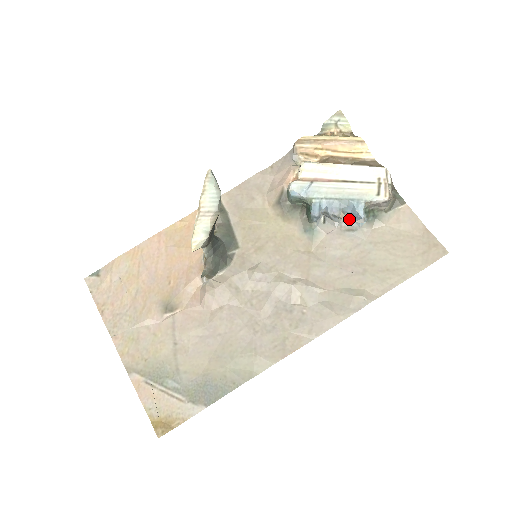
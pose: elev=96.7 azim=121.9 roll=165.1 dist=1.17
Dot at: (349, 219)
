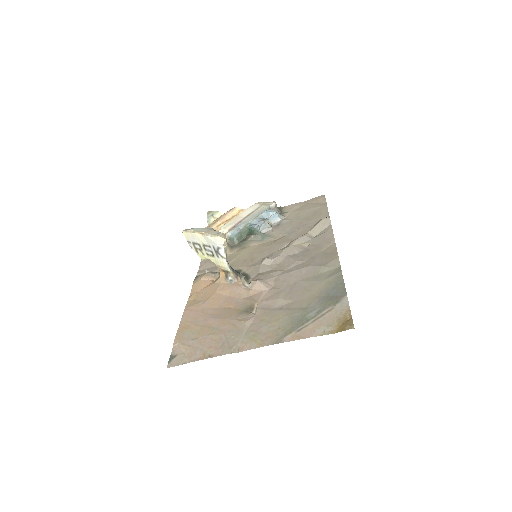
Dot at: occluded
